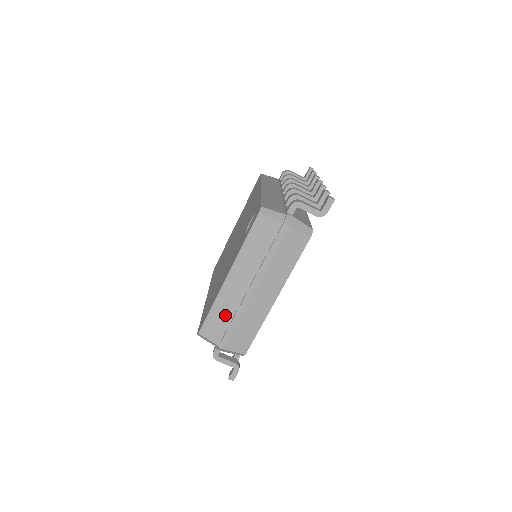
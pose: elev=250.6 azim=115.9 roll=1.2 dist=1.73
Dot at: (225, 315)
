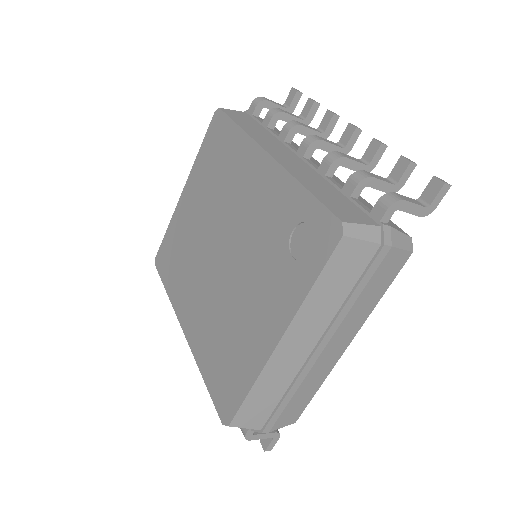
Dot at: (273, 392)
